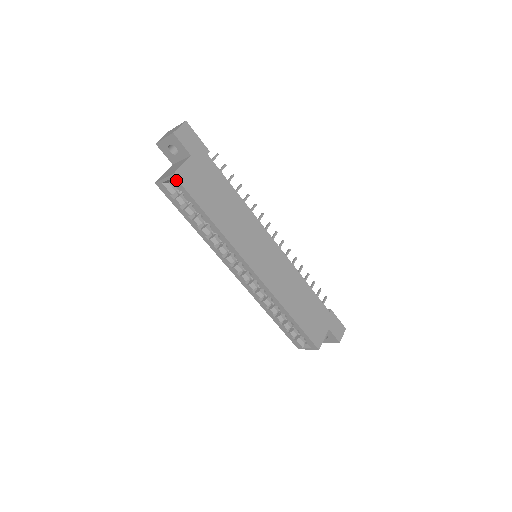
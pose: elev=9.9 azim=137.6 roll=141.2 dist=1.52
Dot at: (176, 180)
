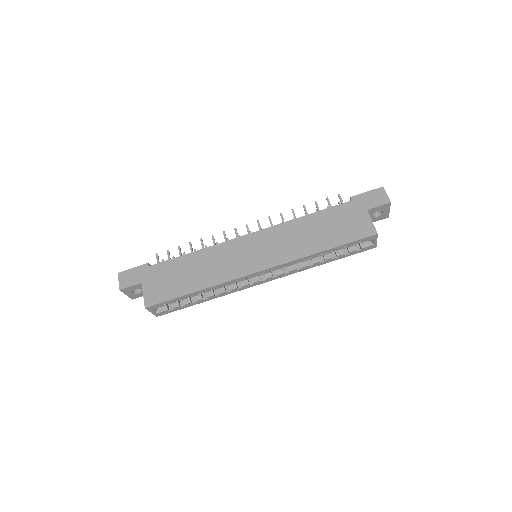
Dot at: (151, 307)
